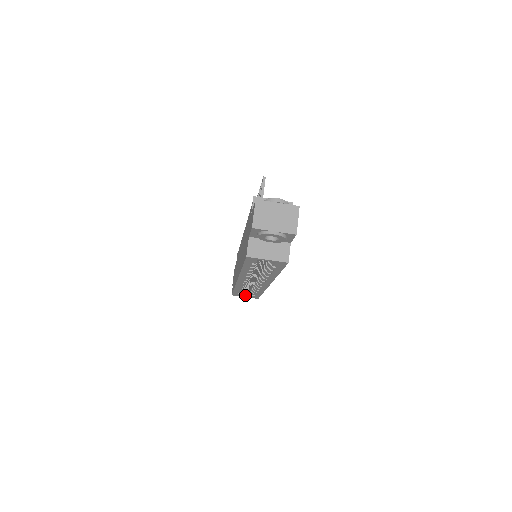
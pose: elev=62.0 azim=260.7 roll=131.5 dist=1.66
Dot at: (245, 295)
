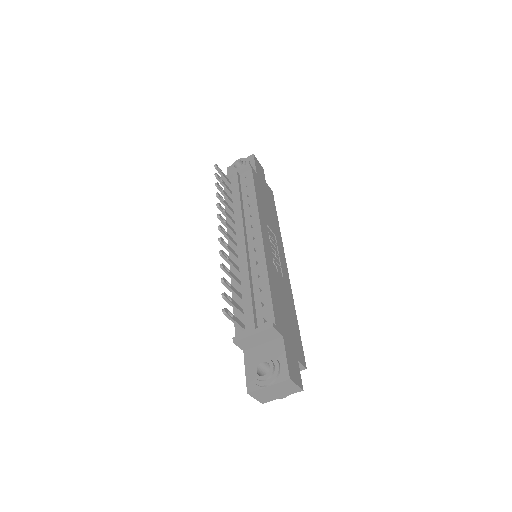
Dot at: occluded
